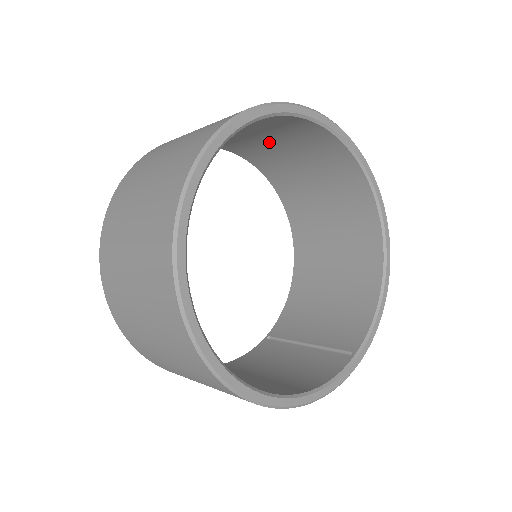
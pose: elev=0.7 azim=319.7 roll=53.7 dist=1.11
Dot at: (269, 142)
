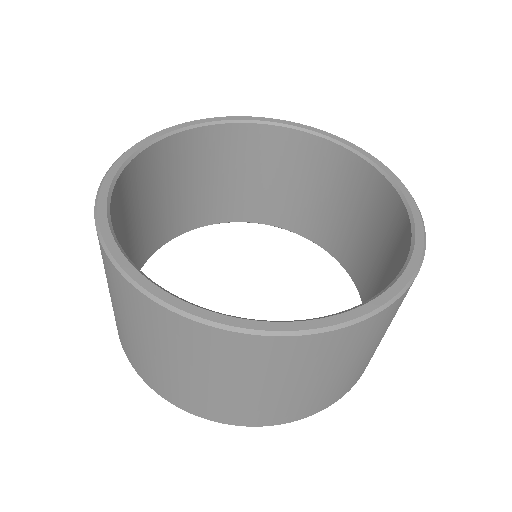
Dot at: (284, 187)
